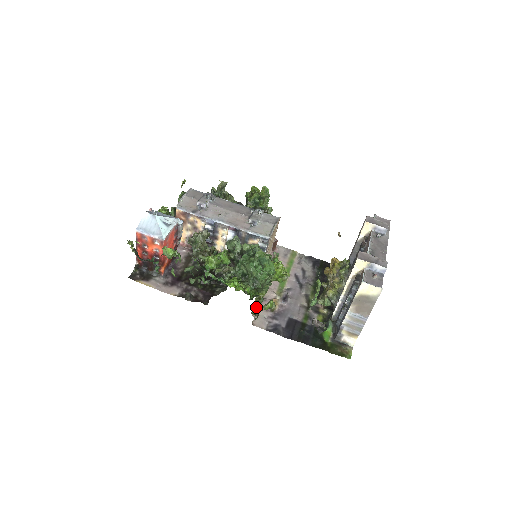
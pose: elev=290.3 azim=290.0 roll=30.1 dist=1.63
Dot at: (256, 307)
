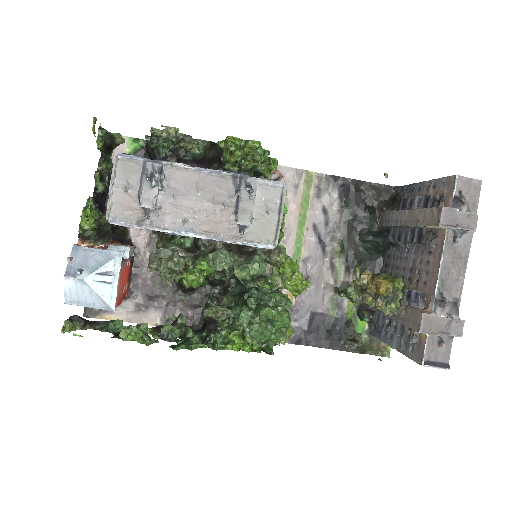
Dot at: occluded
